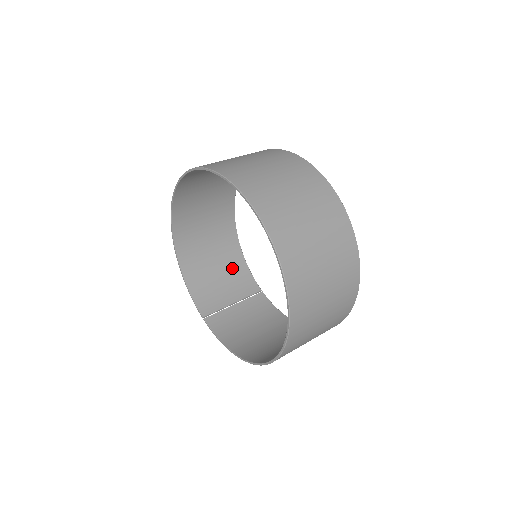
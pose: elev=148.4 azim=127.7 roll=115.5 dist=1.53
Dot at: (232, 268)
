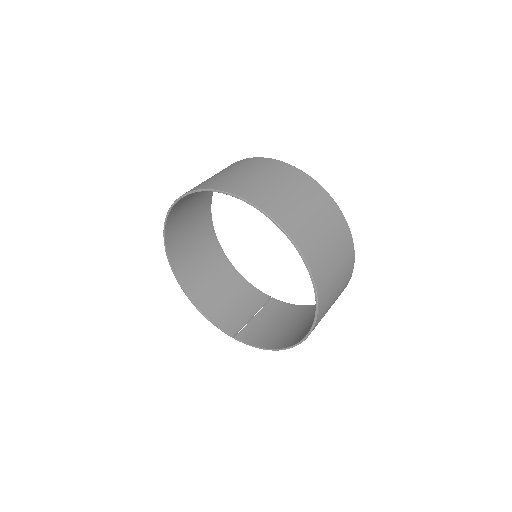
Dot at: (237, 289)
